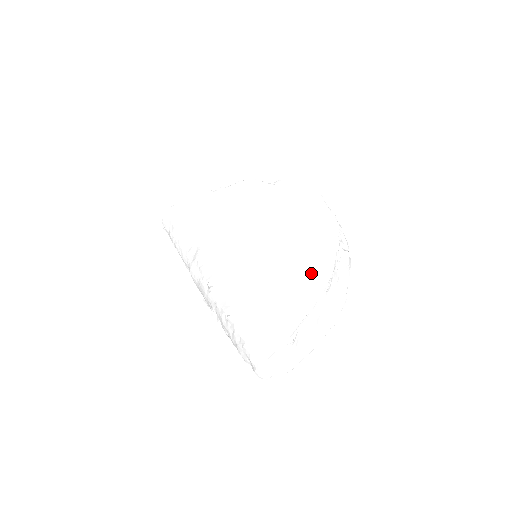
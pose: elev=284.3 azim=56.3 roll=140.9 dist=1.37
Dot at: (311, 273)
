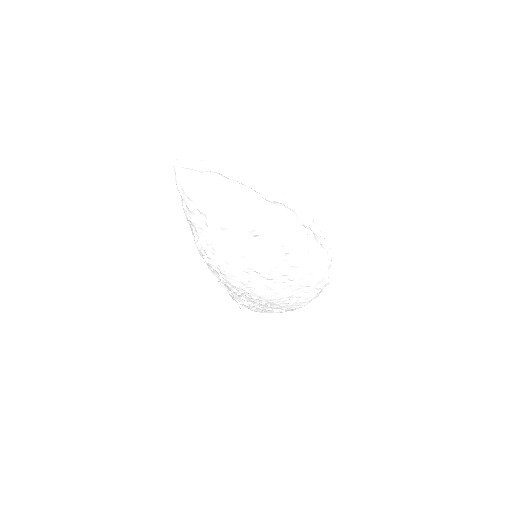
Dot at: occluded
